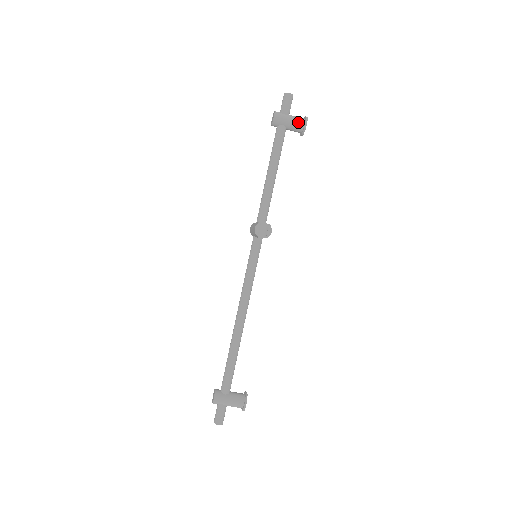
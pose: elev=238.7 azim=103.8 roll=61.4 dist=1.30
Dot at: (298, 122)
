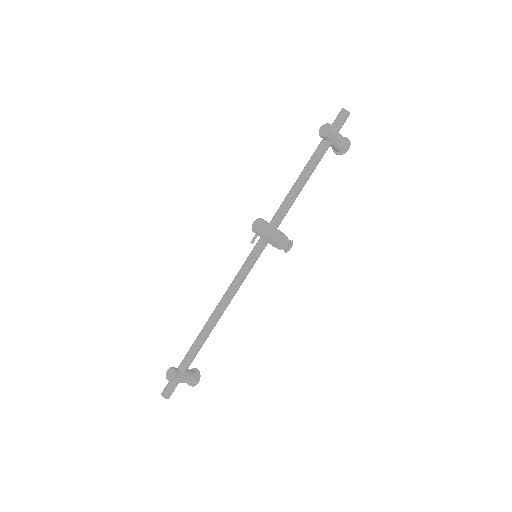
Dot at: (343, 144)
